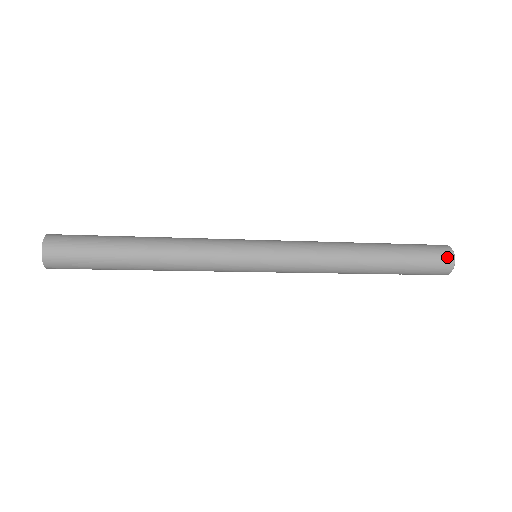
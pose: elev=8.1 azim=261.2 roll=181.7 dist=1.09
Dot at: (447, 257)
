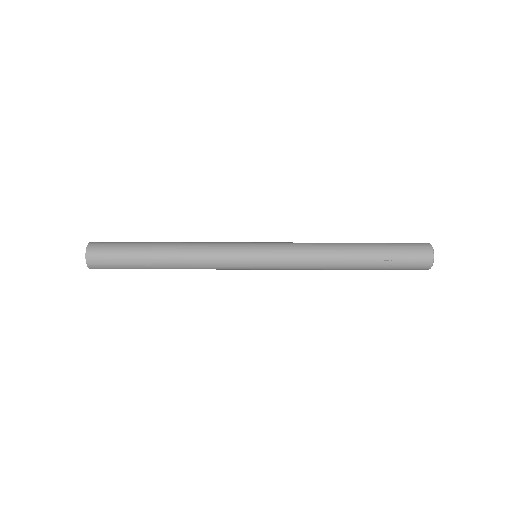
Dot at: (423, 244)
